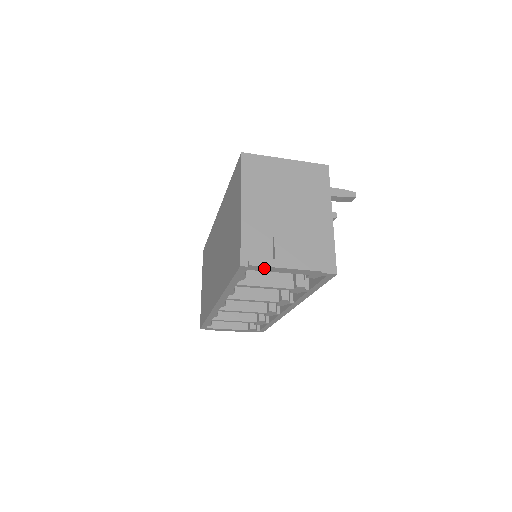
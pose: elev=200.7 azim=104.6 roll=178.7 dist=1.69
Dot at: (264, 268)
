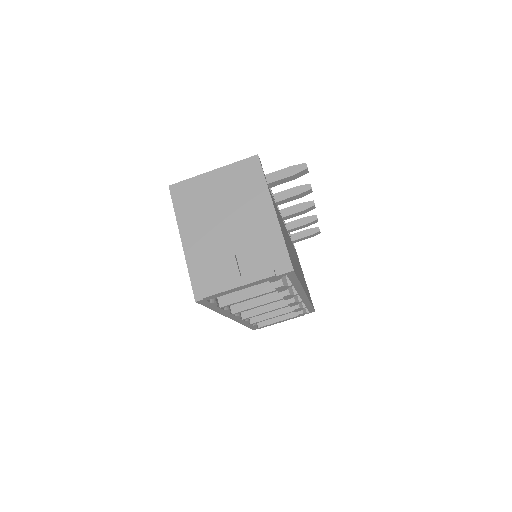
Dot at: (218, 294)
